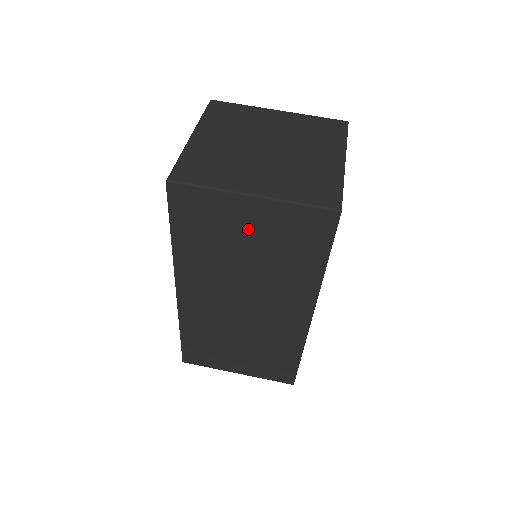
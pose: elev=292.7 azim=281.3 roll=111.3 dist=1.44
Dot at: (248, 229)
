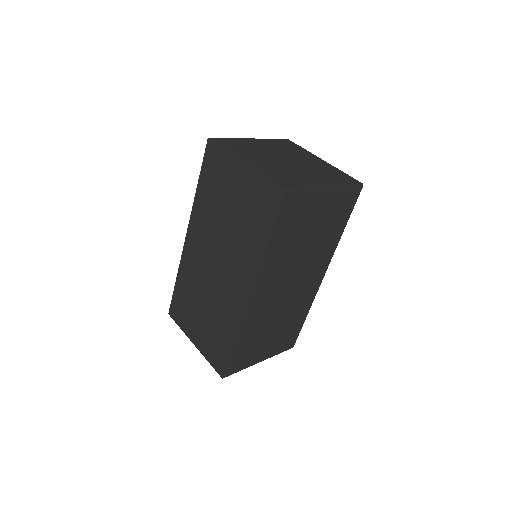
Dot at: (317, 215)
